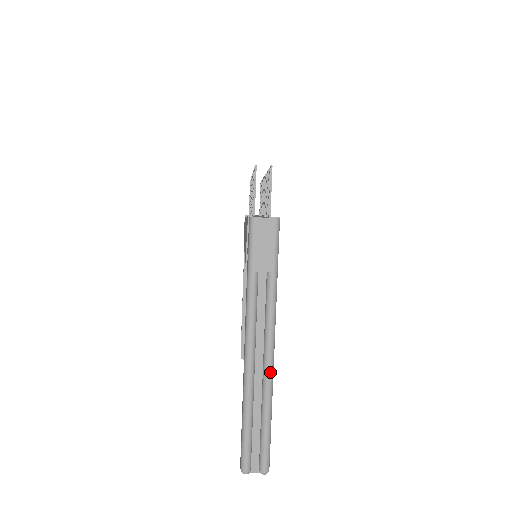
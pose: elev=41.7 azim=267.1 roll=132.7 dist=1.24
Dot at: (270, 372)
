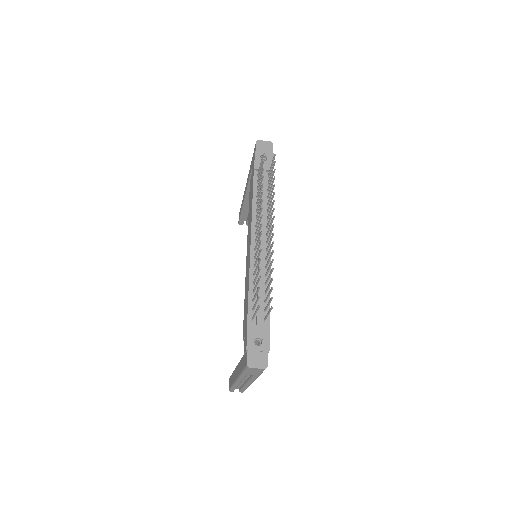
Dot at: occluded
